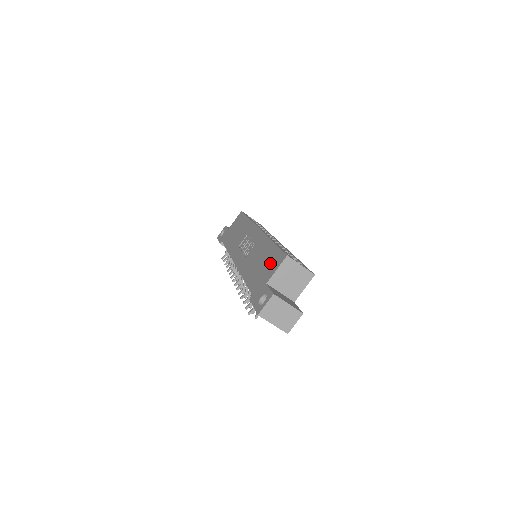
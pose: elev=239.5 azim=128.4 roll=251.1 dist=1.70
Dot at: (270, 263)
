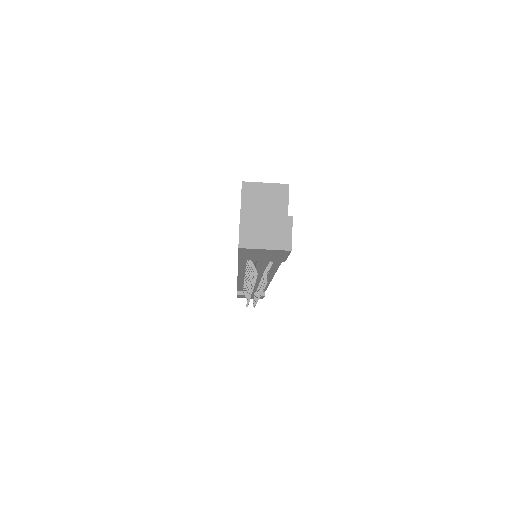
Dot at: occluded
